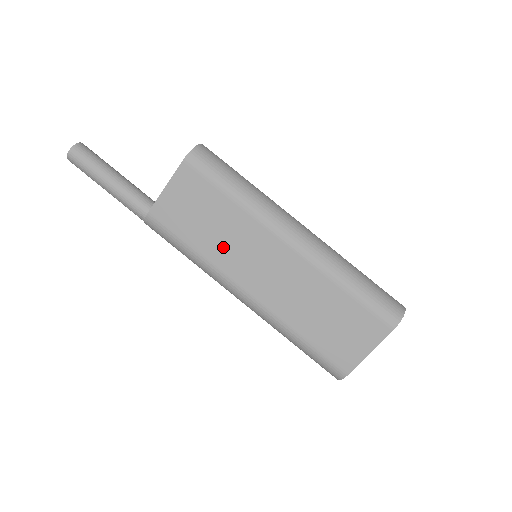
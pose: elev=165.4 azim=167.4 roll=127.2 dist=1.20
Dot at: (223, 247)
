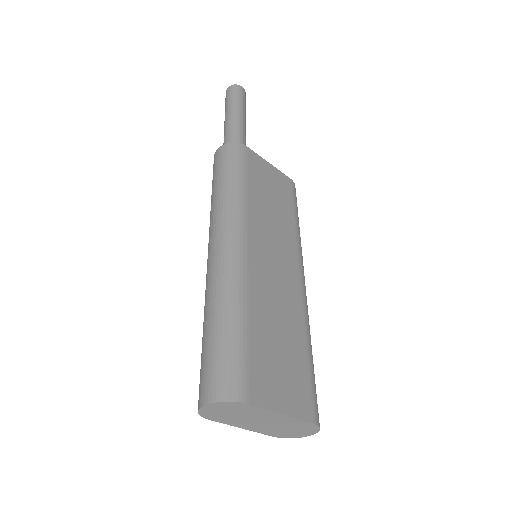
Dot at: (265, 216)
